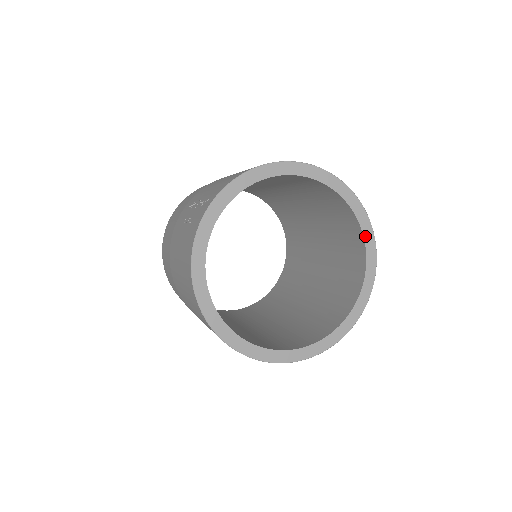
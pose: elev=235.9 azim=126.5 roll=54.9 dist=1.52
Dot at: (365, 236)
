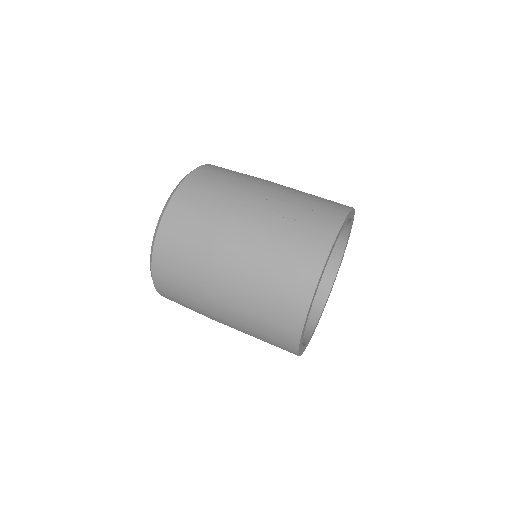
Dot at: occluded
